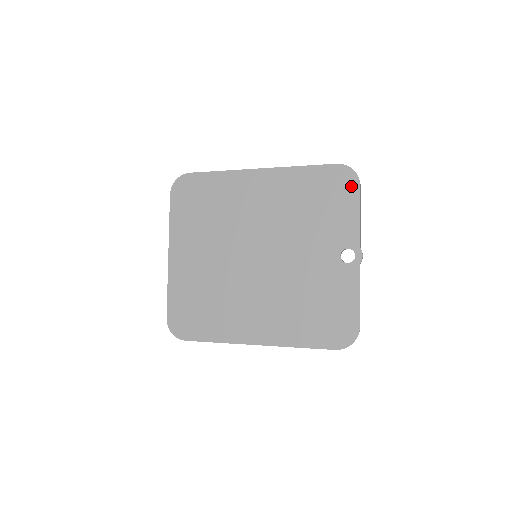
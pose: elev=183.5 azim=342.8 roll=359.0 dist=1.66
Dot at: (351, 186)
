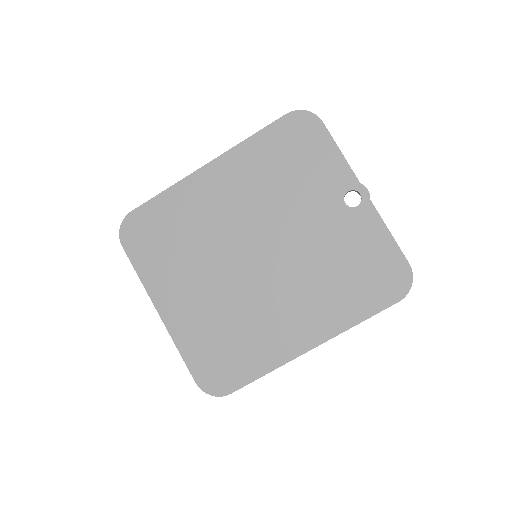
Dot at: (314, 128)
